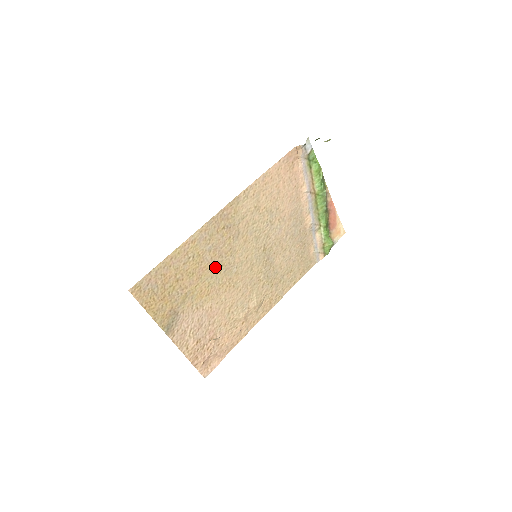
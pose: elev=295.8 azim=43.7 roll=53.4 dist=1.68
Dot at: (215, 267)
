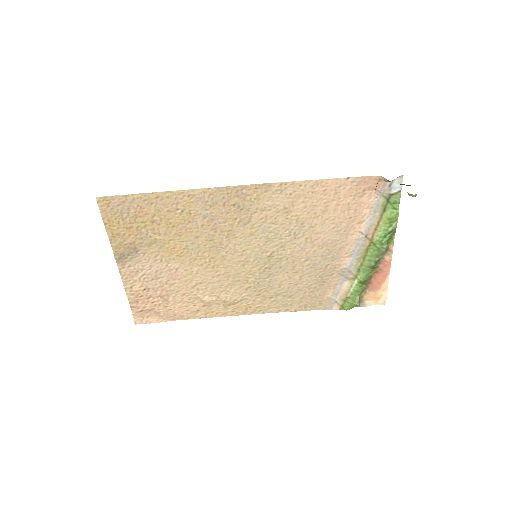
Dot at: (202, 236)
